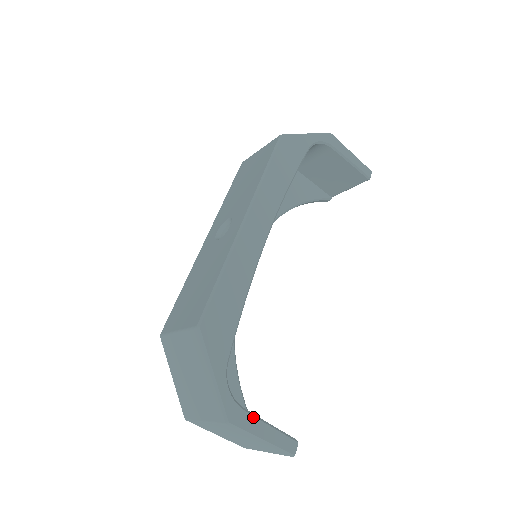
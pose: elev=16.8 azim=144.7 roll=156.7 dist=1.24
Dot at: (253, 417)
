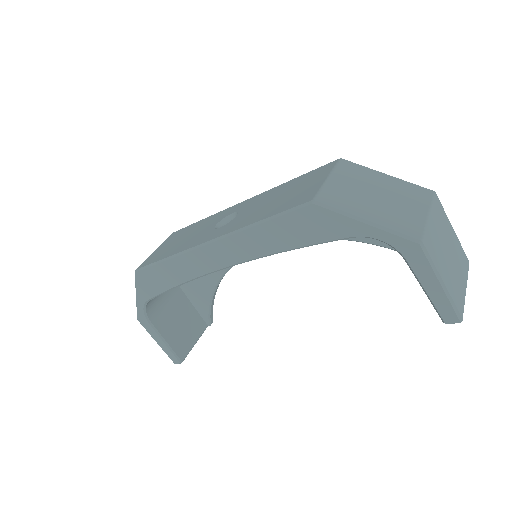
Dot at: (155, 331)
